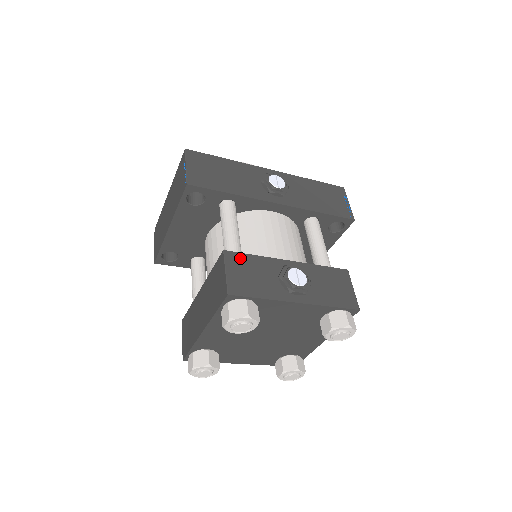
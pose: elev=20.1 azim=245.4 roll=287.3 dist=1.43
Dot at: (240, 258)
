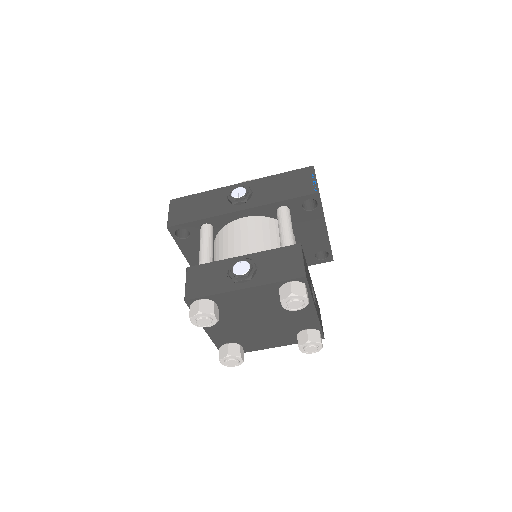
Dot at: (199, 269)
